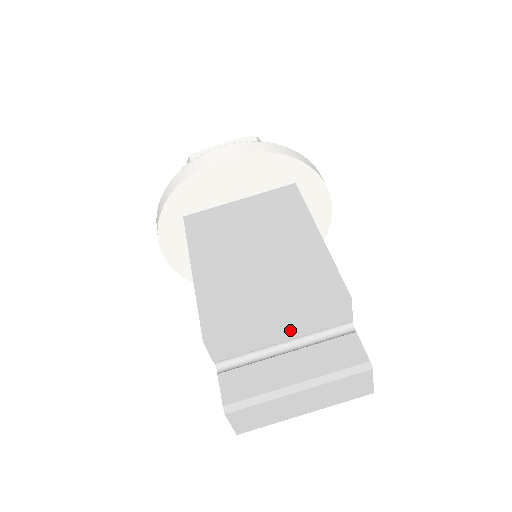
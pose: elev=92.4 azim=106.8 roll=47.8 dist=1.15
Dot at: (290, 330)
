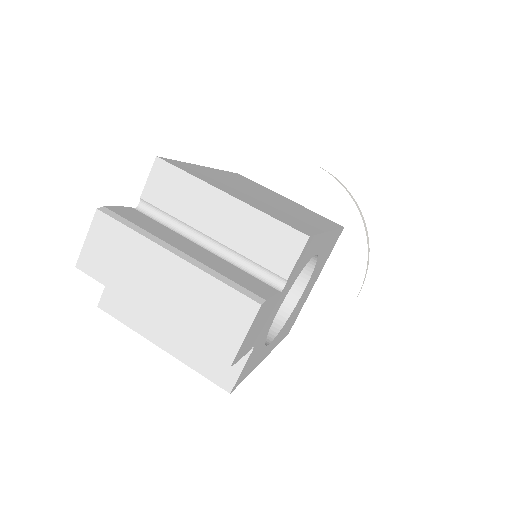
Dot at: (227, 225)
